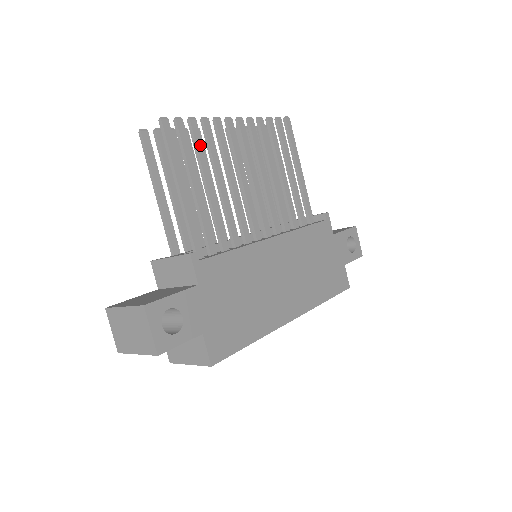
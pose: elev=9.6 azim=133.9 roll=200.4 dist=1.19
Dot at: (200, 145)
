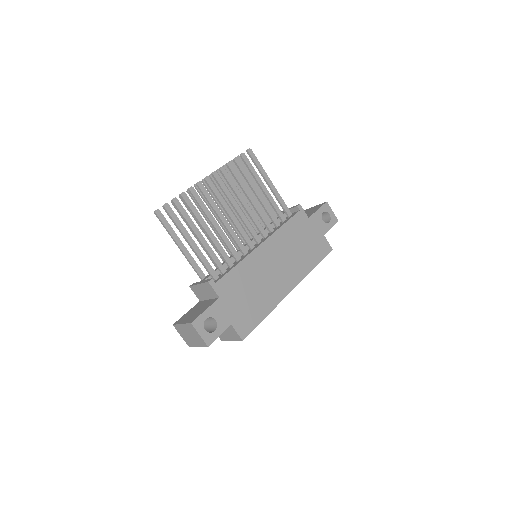
Dot at: (193, 208)
